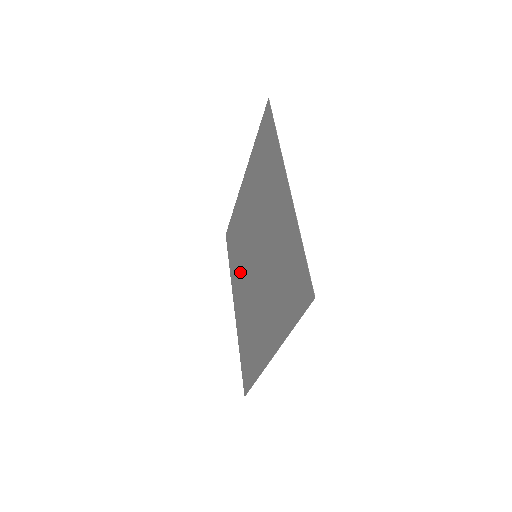
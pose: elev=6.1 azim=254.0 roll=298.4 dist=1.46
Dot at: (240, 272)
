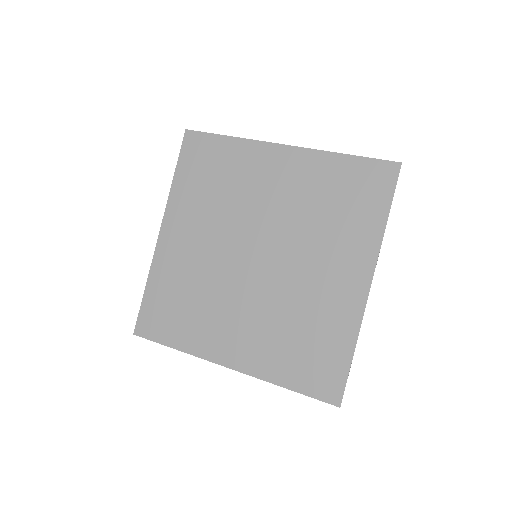
Dot at: (221, 314)
